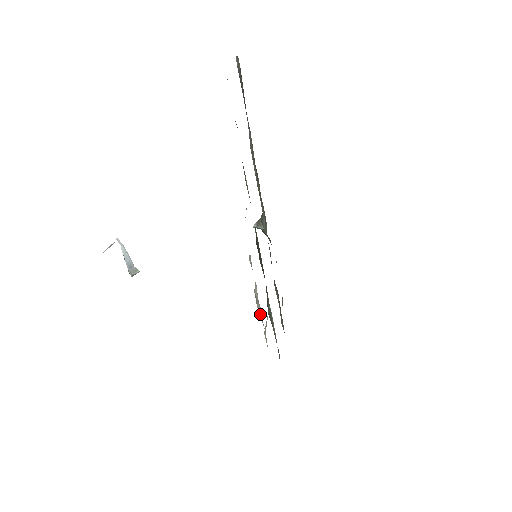
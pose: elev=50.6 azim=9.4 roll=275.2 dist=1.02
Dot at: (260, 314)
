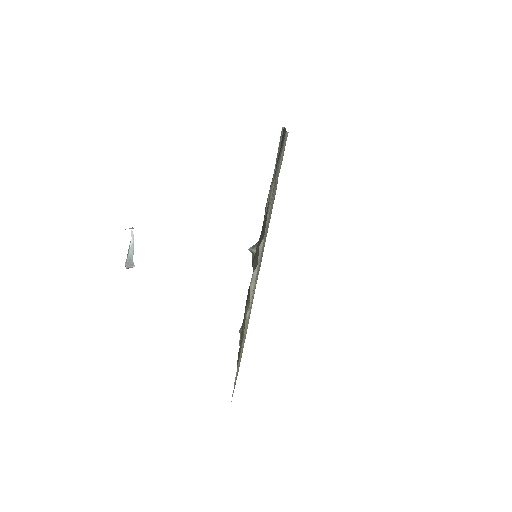
Dot at: (252, 292)
